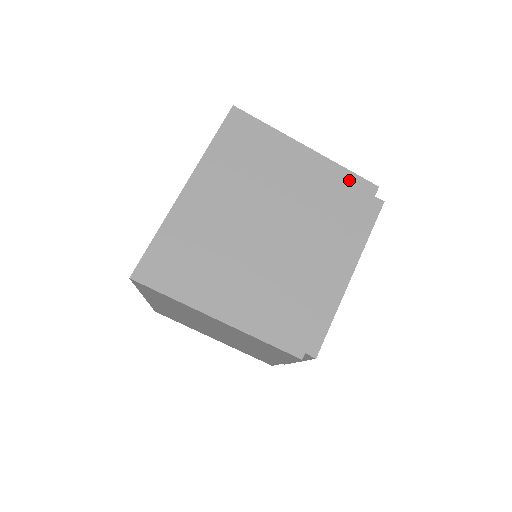
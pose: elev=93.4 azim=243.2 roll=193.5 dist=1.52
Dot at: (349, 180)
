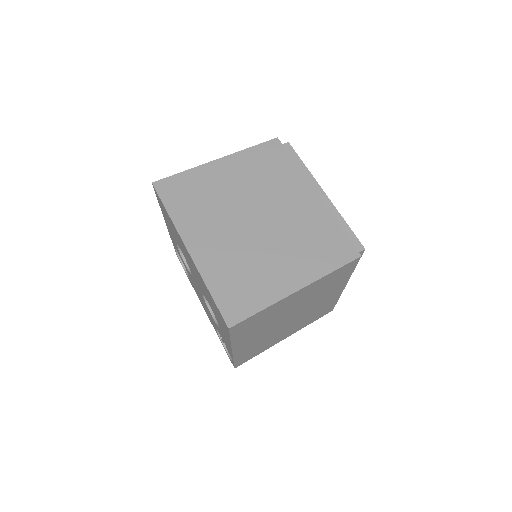
Dot at: (260, 151)
